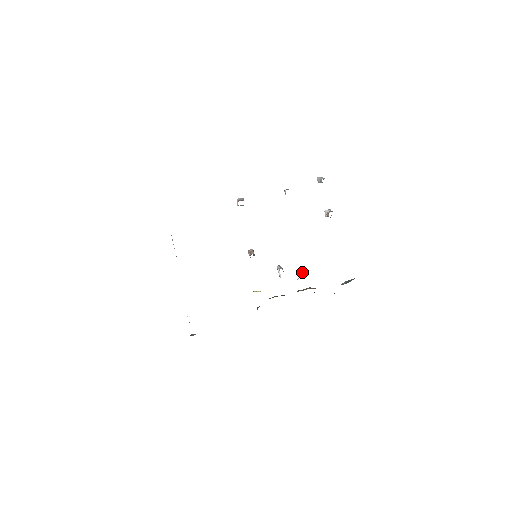
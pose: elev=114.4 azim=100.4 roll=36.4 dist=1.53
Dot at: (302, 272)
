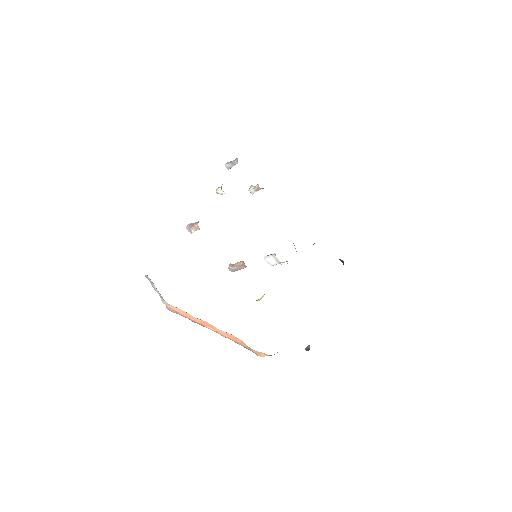
Dot at: occluded
